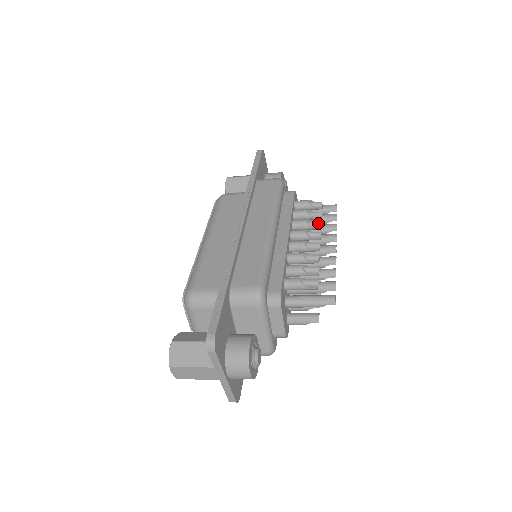
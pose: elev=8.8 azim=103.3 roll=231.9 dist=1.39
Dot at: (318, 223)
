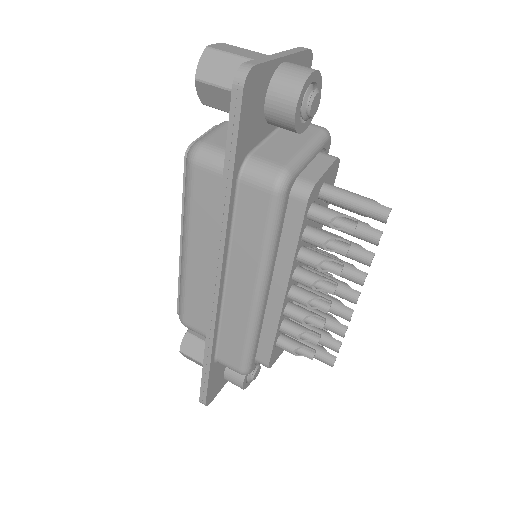
Dot at: (338, 263)
